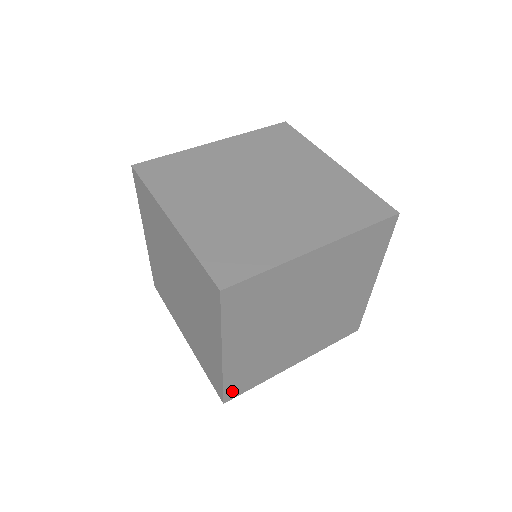
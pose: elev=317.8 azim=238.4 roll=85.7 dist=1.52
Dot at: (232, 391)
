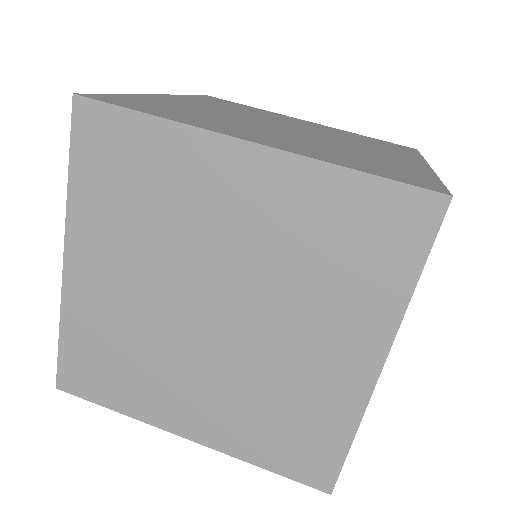
Dot at: (72, 373)
